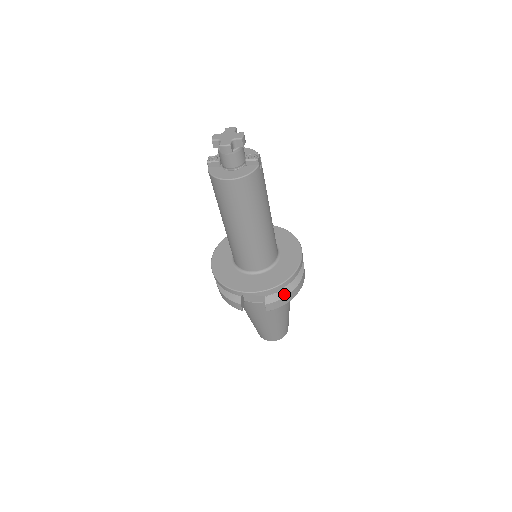
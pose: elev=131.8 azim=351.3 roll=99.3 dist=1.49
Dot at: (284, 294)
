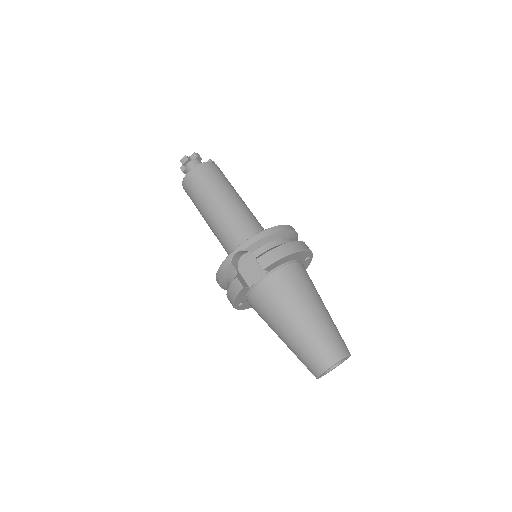
Dot at: (275, 247)
